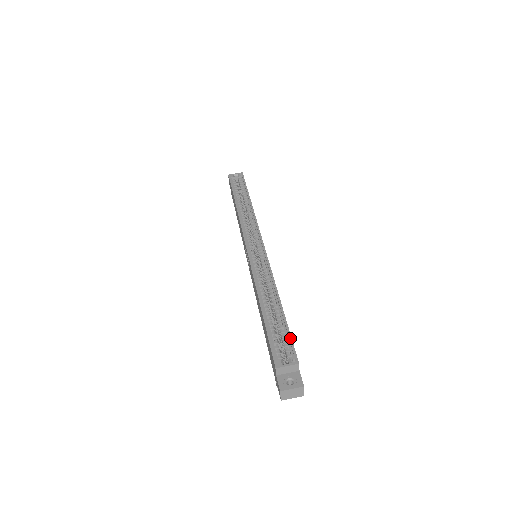
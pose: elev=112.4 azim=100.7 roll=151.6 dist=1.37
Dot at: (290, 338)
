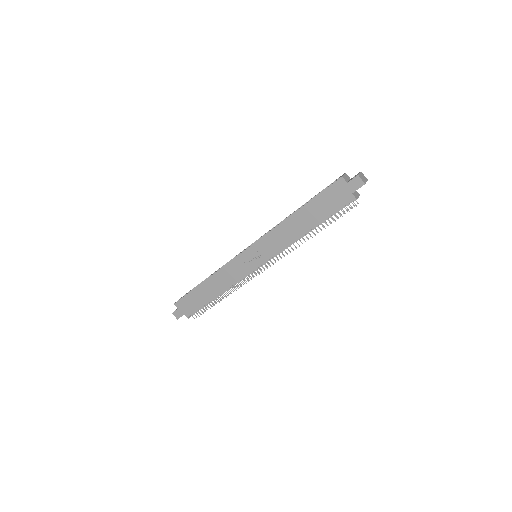
Dot at: (327, 186)
